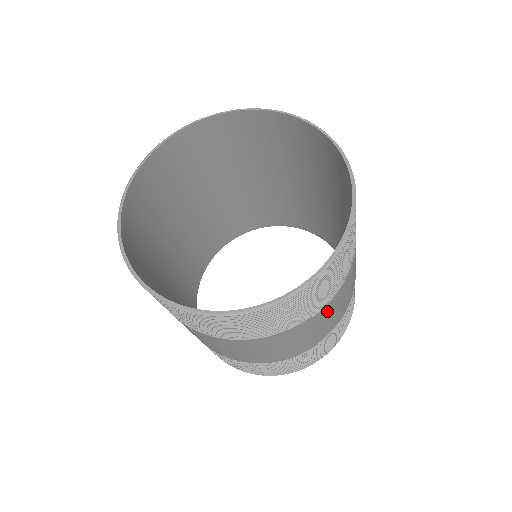
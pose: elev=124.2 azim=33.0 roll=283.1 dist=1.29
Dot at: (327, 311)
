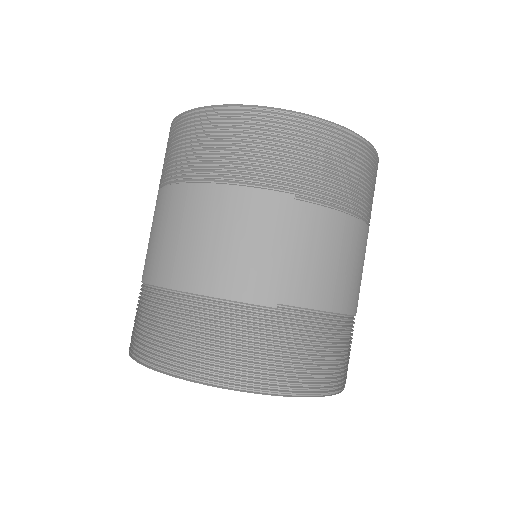
Dot at: (311, 225)
